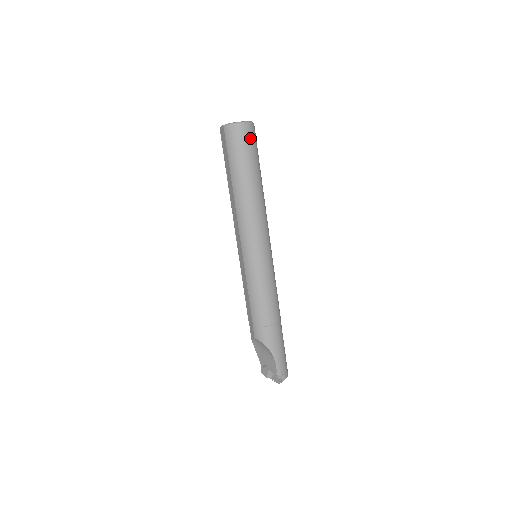
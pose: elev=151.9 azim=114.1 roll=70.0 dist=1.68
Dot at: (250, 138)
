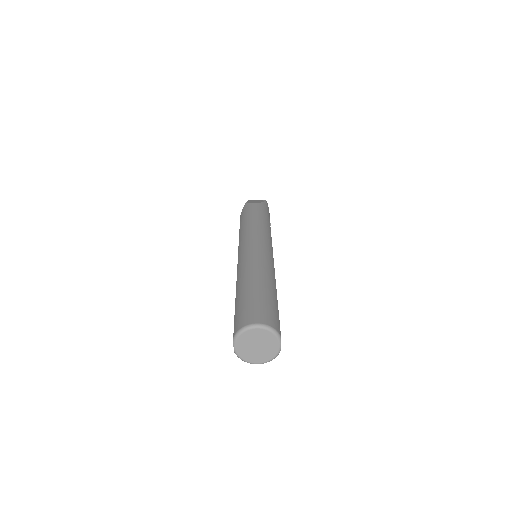
Dot at: occluded
